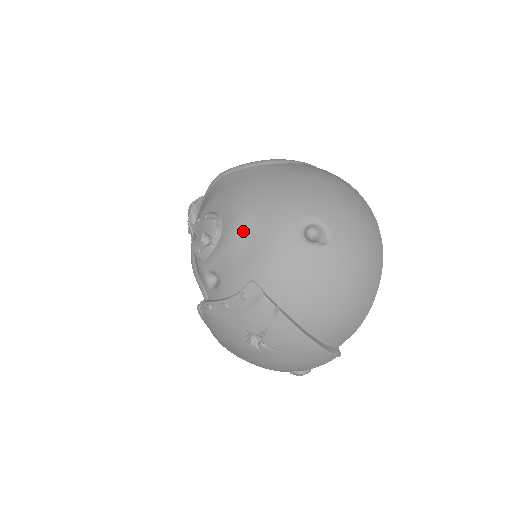
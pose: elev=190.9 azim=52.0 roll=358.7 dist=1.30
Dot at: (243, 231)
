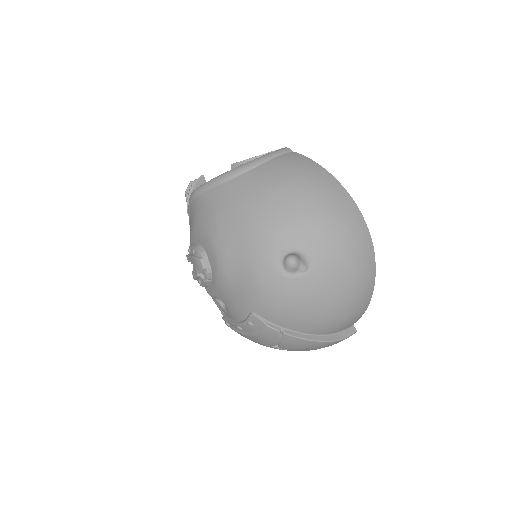
Dot at: (228, 271)
